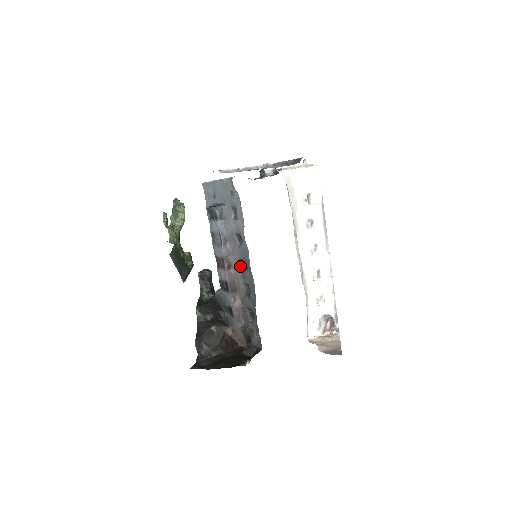
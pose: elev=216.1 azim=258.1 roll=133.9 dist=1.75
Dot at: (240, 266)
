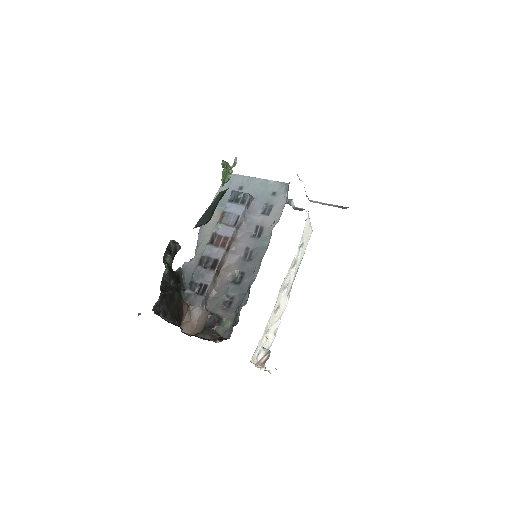
Dot at: (242, 254)
